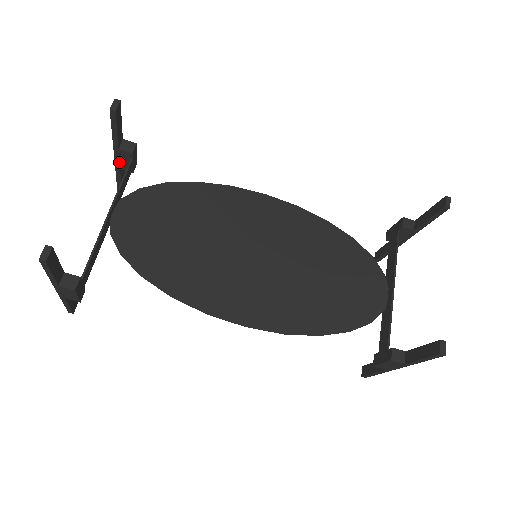
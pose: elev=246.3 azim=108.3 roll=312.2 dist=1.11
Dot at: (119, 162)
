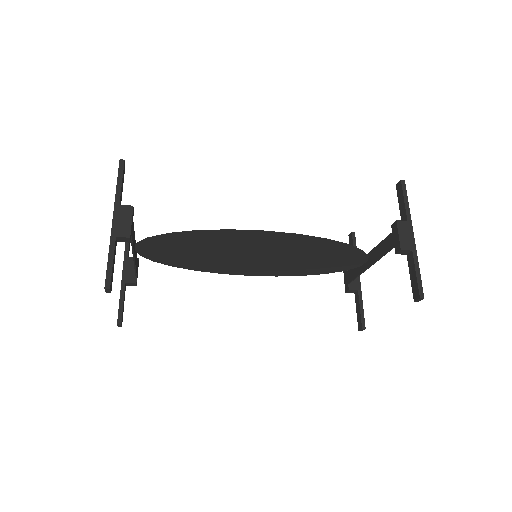
Dot at: occluded
